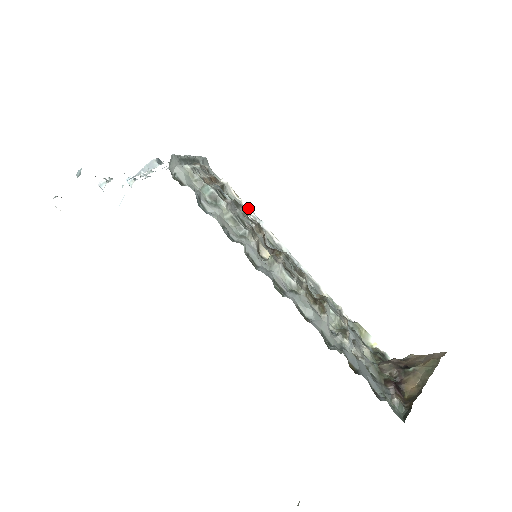
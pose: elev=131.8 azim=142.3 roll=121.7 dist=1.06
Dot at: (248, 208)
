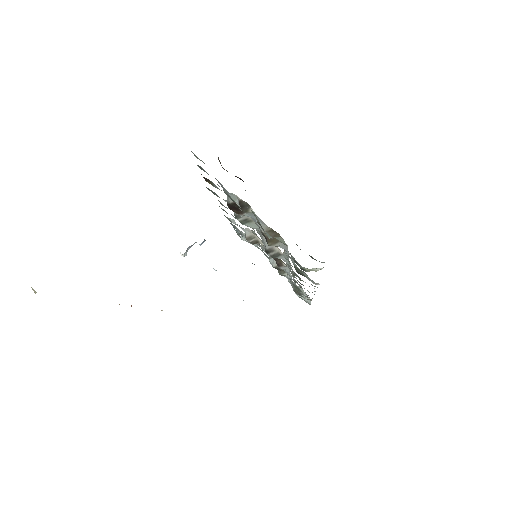
Dot at: occluded
